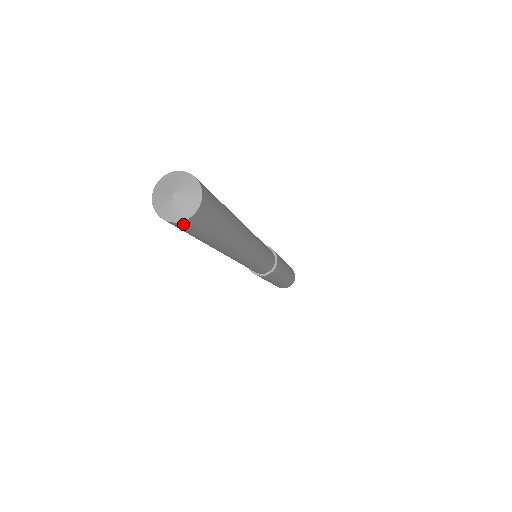
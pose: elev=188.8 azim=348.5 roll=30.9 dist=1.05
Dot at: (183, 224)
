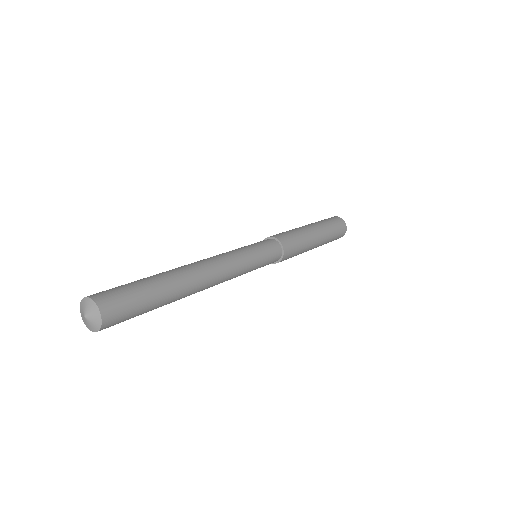
Dot at: (102, 329)
